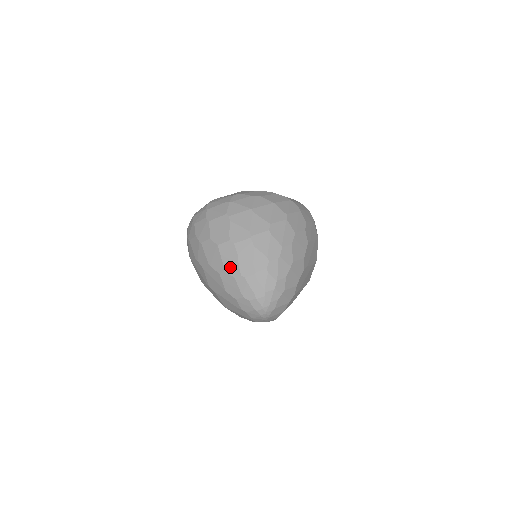
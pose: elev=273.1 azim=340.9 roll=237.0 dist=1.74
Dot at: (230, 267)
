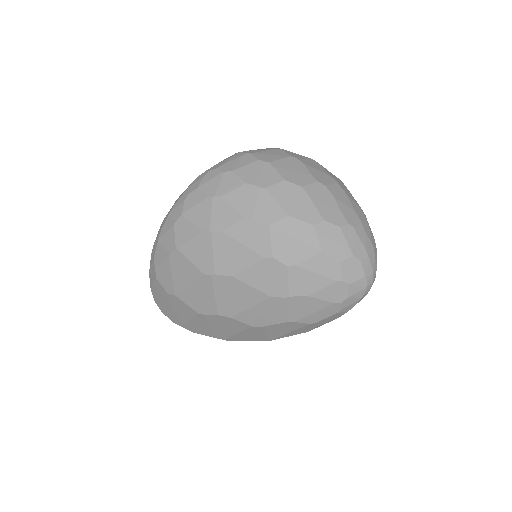
Dot at: (330, 214)
